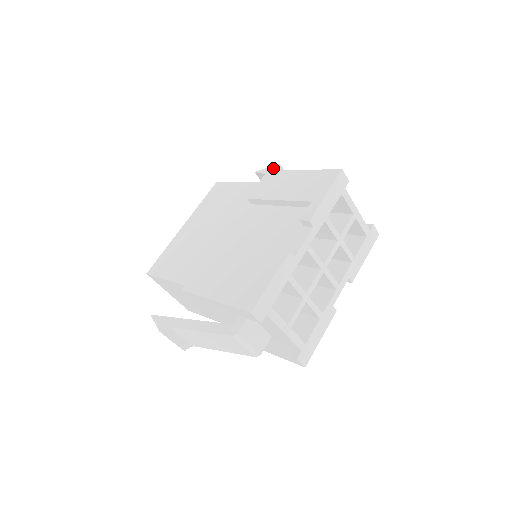
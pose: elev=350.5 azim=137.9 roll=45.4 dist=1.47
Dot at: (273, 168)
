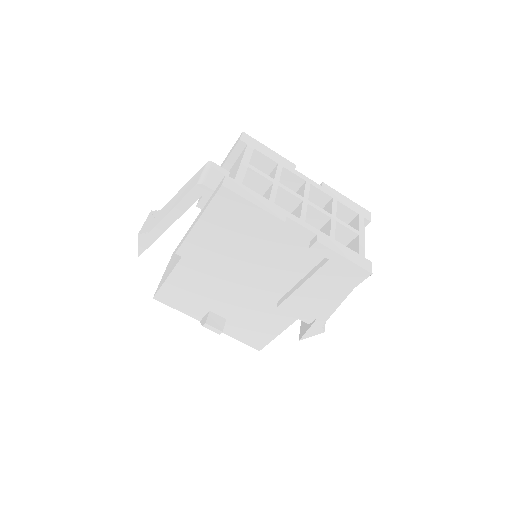
Dot at: occluded
